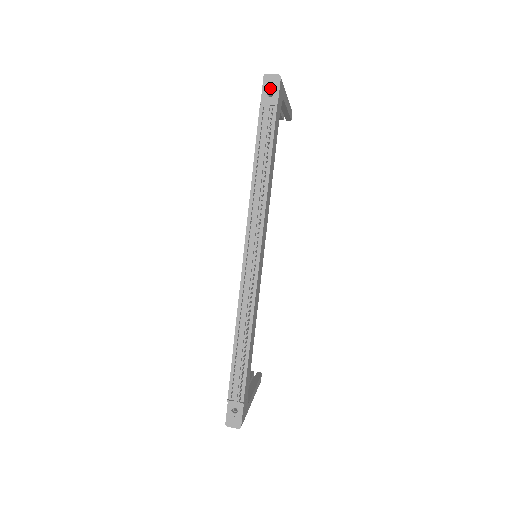
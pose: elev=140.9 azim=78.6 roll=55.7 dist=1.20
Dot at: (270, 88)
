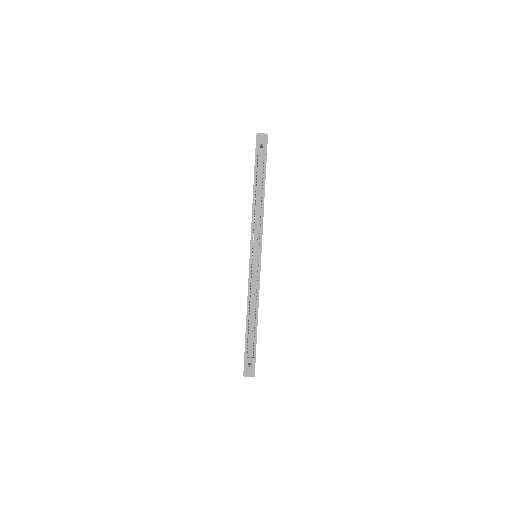
Dot at: (261, 143)
